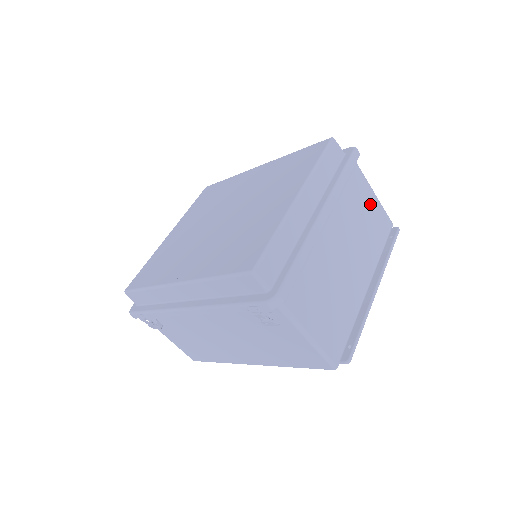
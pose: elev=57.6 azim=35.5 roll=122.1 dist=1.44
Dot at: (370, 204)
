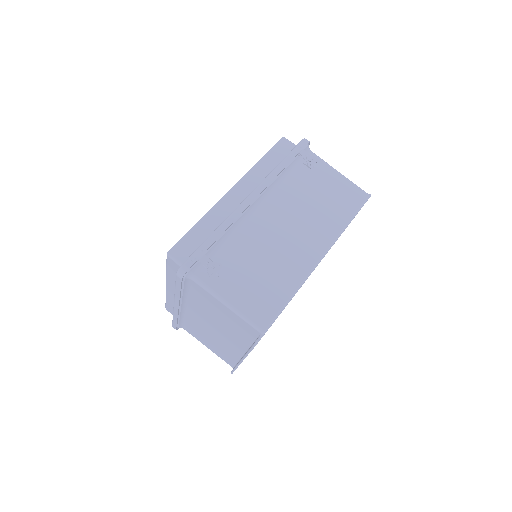
Dot at: occluded
